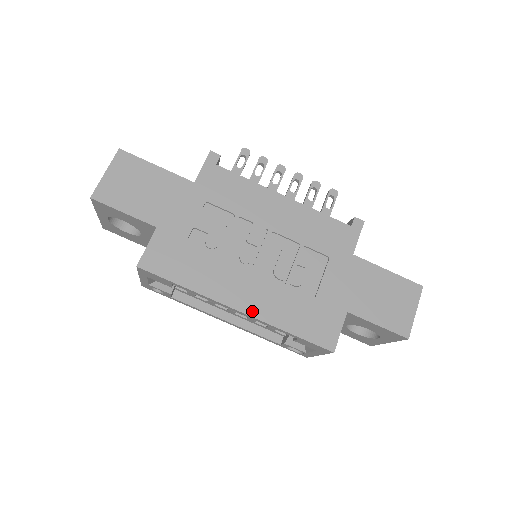
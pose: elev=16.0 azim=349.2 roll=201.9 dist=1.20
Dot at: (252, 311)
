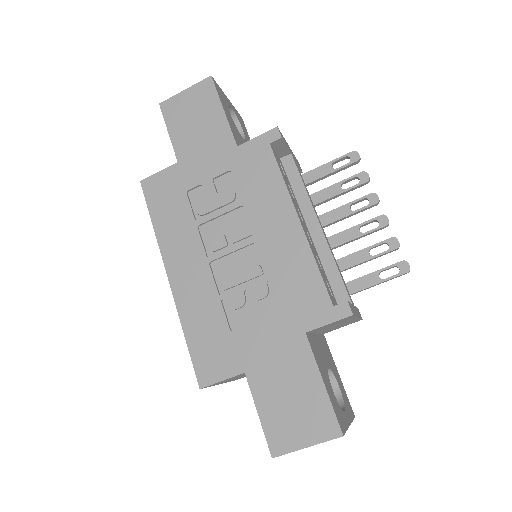
Dot at: (177, 290)
